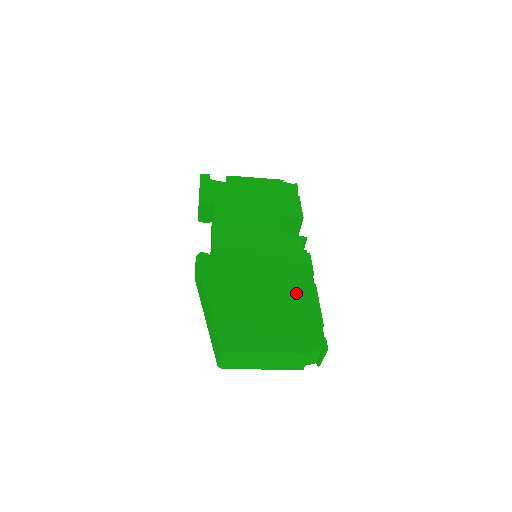
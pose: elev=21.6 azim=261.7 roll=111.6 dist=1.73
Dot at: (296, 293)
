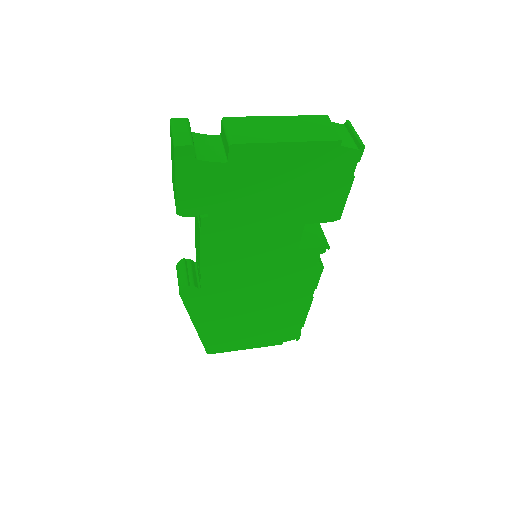
Dot at: (288, 308)
